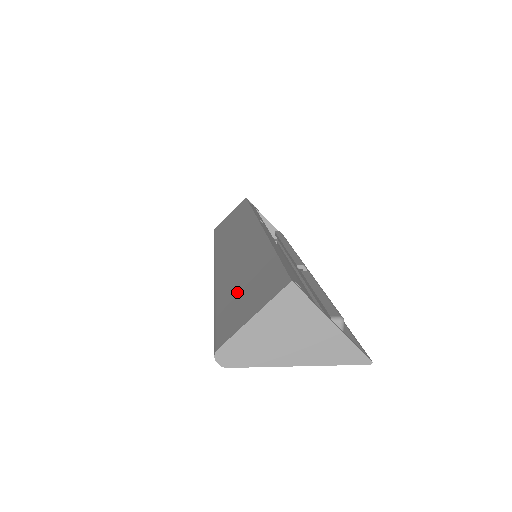
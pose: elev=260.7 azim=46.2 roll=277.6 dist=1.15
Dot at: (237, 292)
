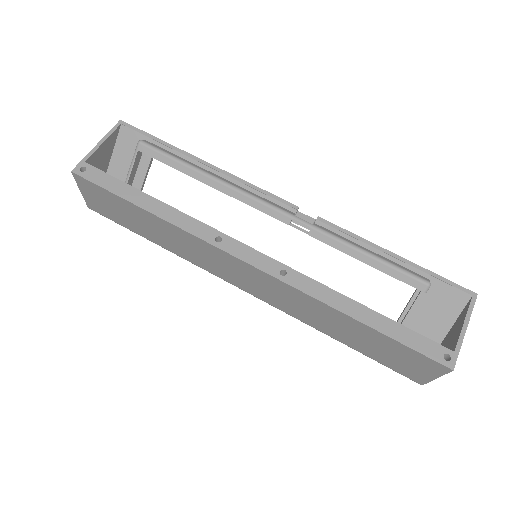
Dot at: (370, 348)
